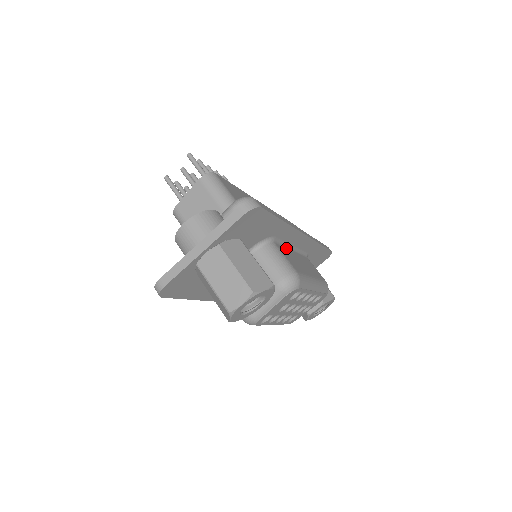
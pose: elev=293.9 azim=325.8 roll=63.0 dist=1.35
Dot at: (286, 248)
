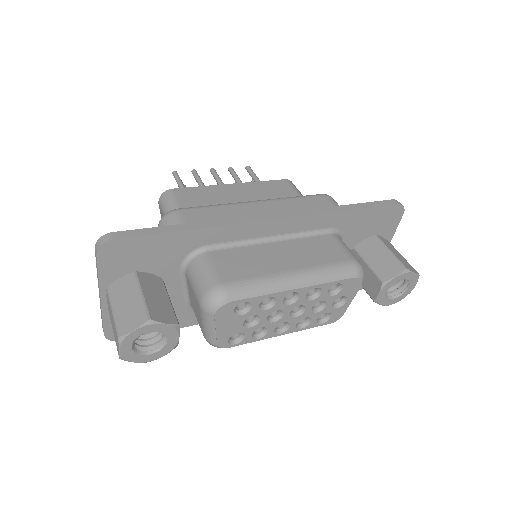
Dot at: (247, 246)
